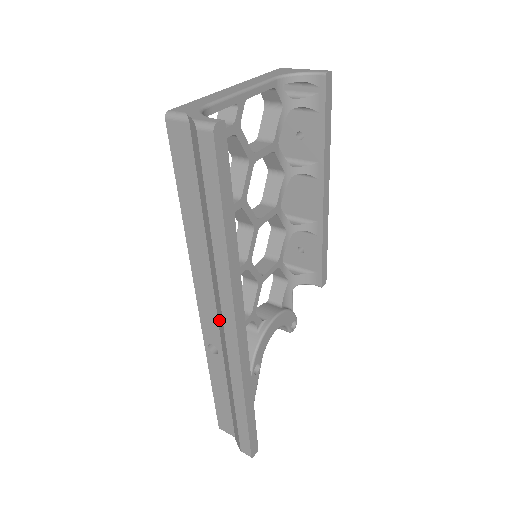
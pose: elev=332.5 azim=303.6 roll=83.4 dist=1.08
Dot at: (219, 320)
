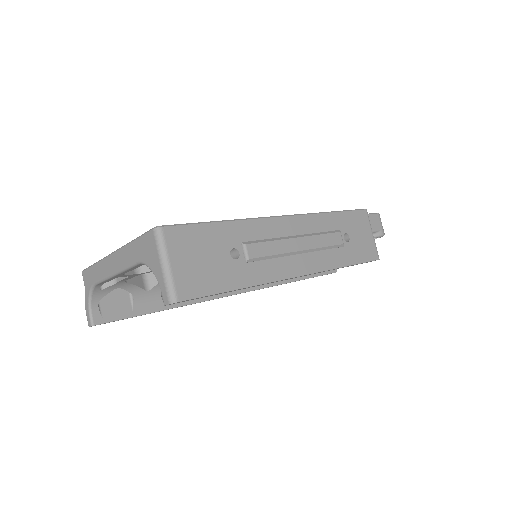
Dot at: occluded
